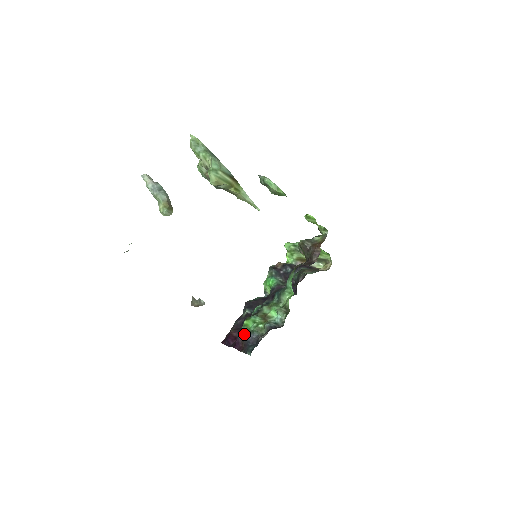
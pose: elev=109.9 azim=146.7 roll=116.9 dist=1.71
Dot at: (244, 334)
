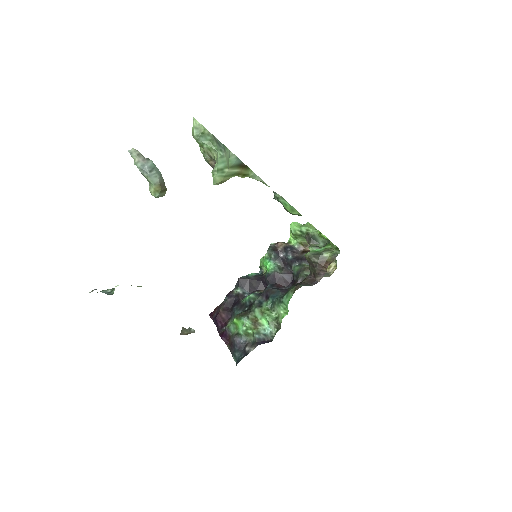
Dot at: (232, 331)
